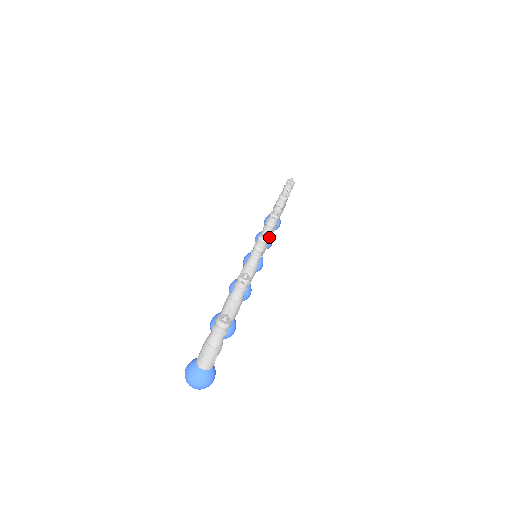
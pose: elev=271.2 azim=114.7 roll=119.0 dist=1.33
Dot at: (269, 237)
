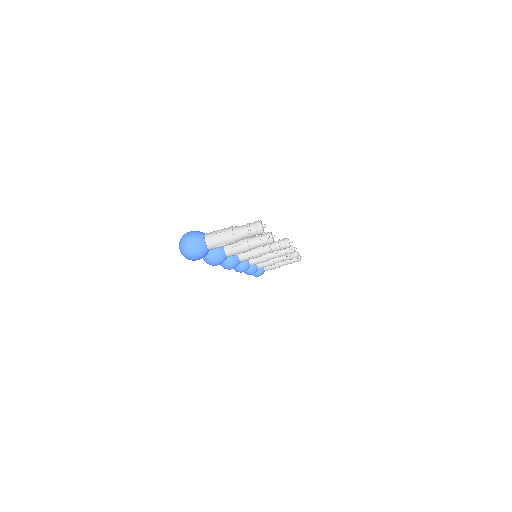
Dot at: (272, 258)
